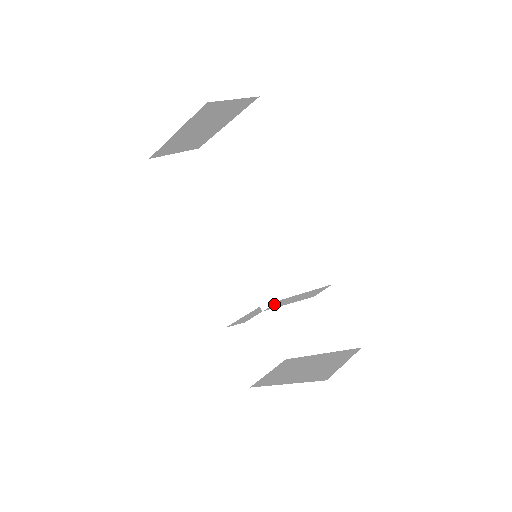
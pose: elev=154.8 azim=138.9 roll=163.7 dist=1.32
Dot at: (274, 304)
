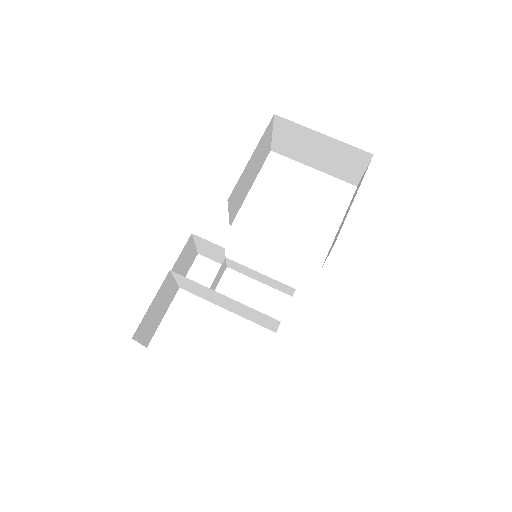
Dot at: (211, 299)
